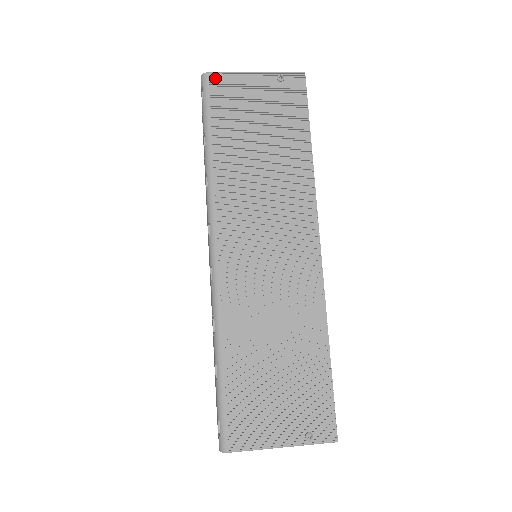
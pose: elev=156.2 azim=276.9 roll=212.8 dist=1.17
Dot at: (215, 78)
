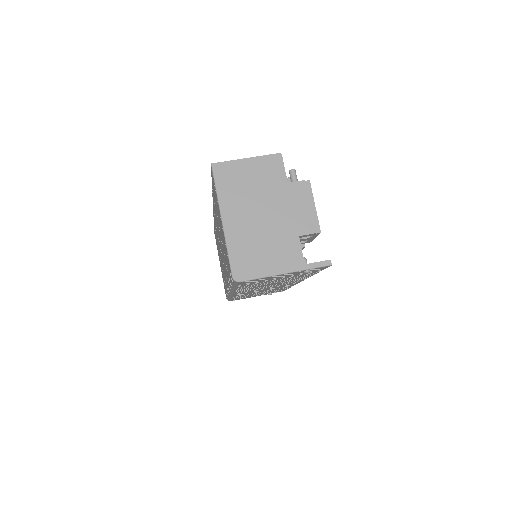
Dot at: occluded
